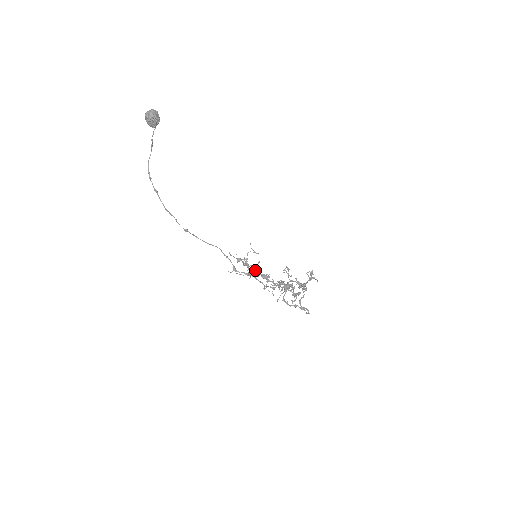
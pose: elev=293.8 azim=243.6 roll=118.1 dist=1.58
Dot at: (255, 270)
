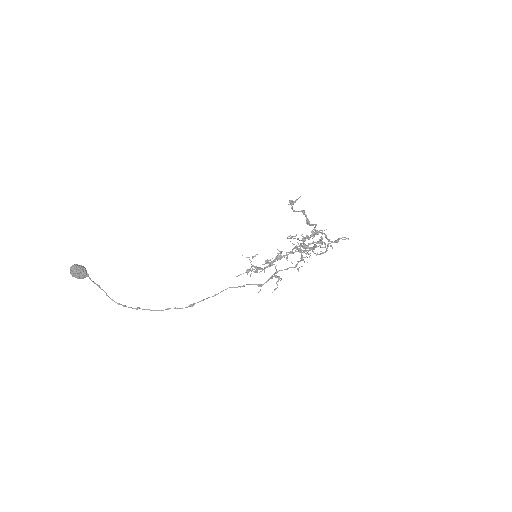
Dot at: (266, 261)
